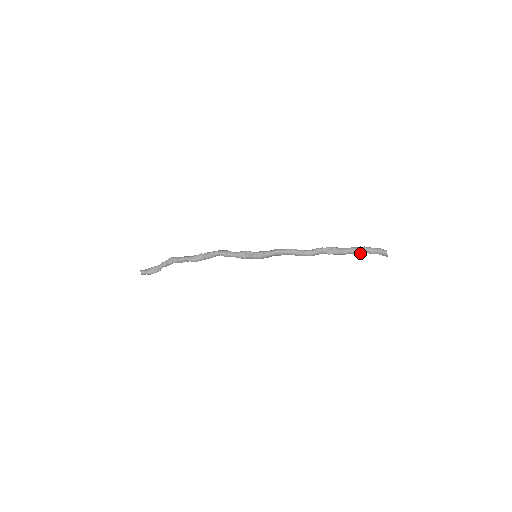
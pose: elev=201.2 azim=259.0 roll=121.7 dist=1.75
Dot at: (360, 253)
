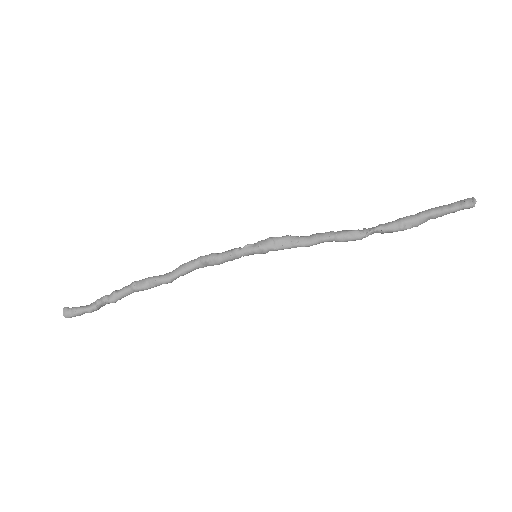
Dot at: (427, 214)
